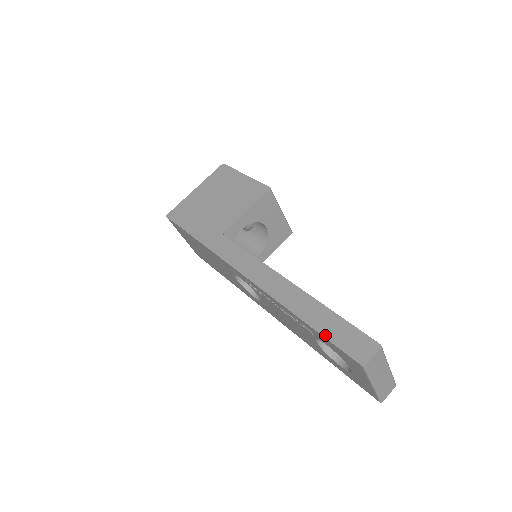
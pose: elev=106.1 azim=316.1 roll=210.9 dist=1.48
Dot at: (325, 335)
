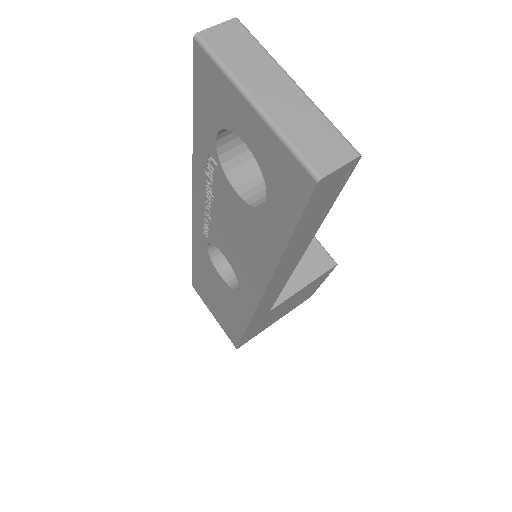
Dot at: (196, 105)
